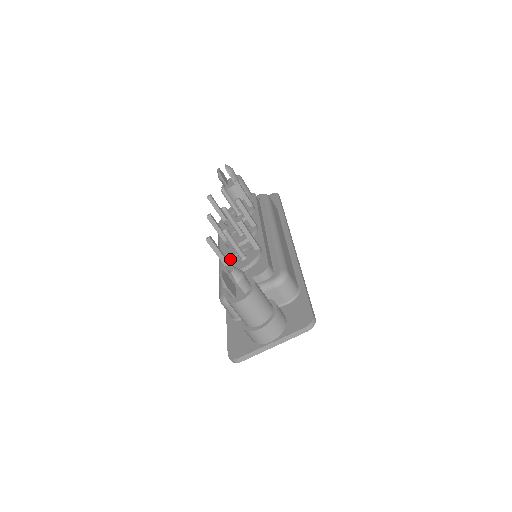
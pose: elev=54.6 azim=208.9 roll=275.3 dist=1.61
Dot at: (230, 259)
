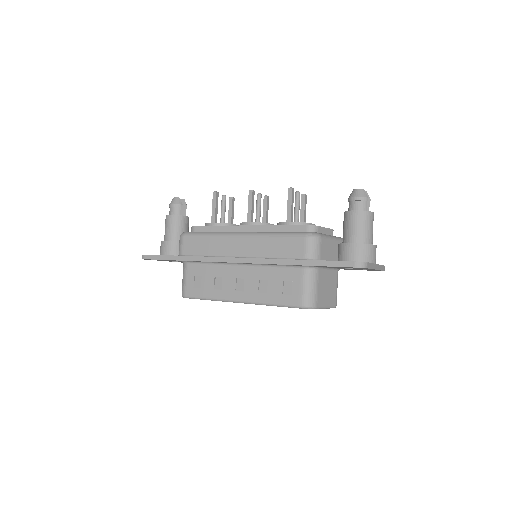
Dot at: occluded
